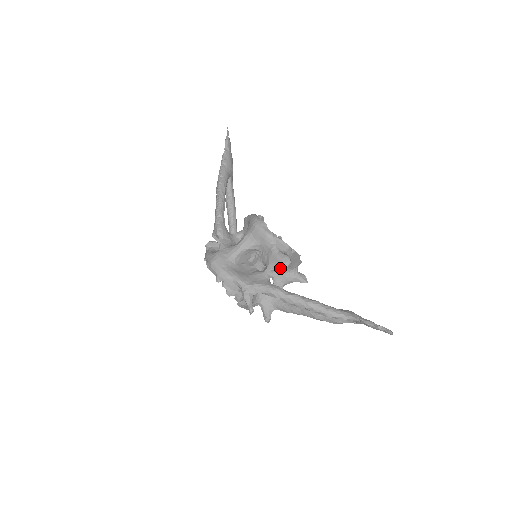
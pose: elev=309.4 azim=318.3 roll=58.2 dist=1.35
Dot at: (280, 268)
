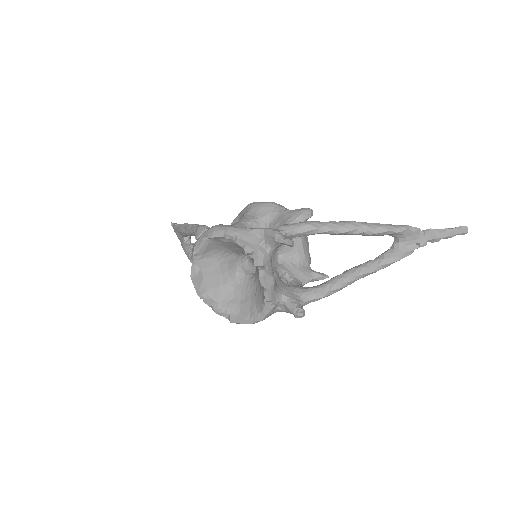
Dot at: (302, 218)
